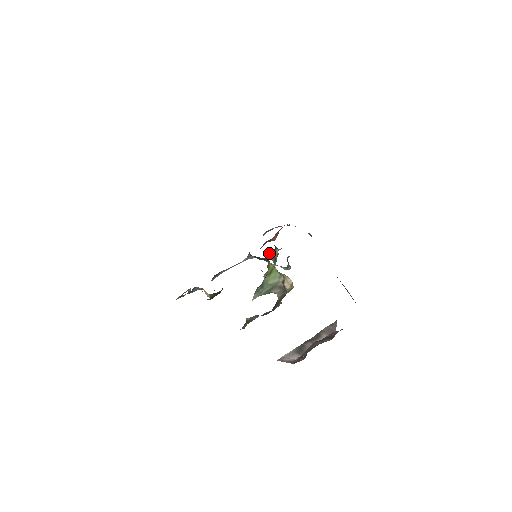
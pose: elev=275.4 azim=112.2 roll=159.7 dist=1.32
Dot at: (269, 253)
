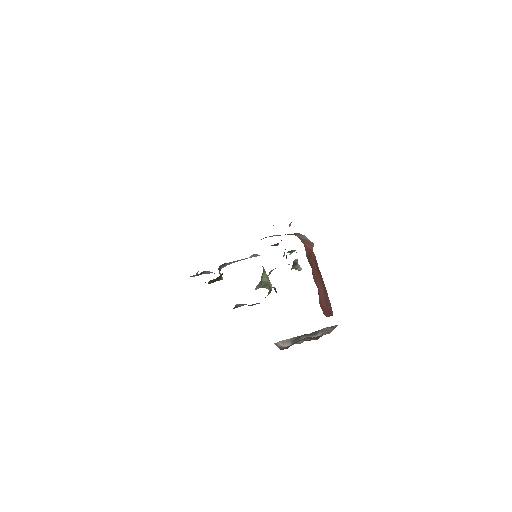
Dot at: (287, 252)
